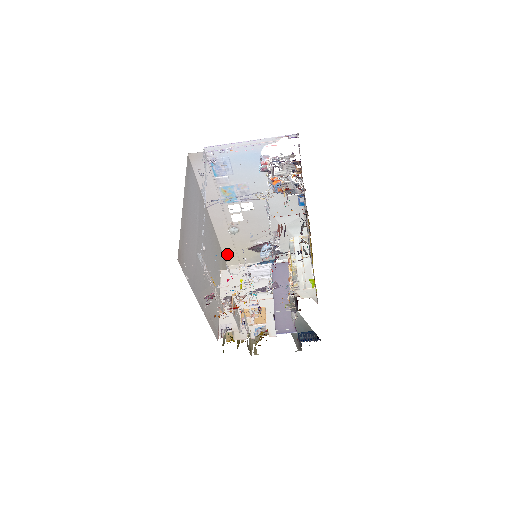
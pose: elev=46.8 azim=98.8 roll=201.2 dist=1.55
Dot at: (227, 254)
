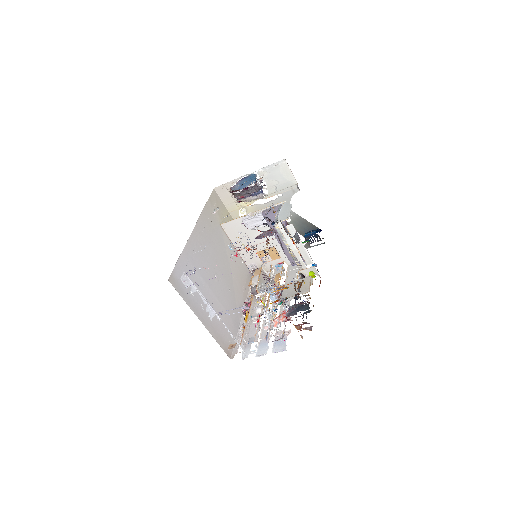
Dot at: occluded
